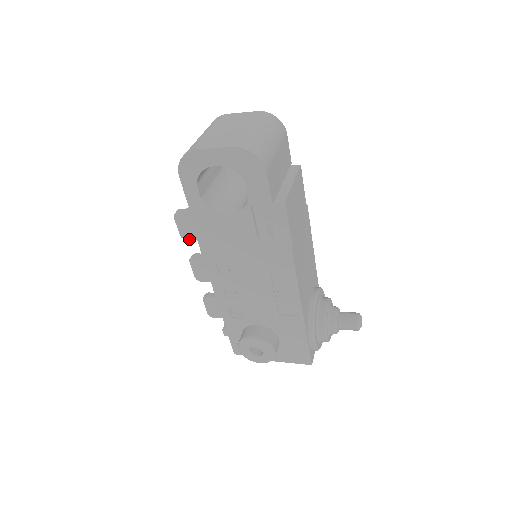
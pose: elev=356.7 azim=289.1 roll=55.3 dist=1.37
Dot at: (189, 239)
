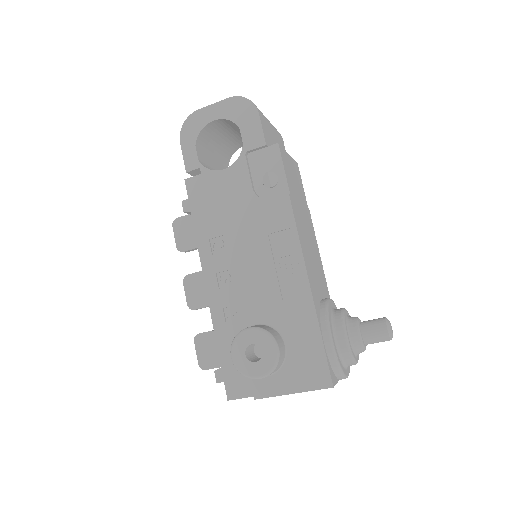
Dot at: (185, 250)
